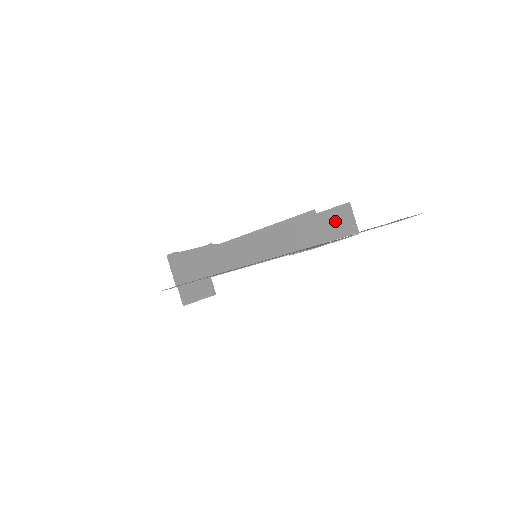
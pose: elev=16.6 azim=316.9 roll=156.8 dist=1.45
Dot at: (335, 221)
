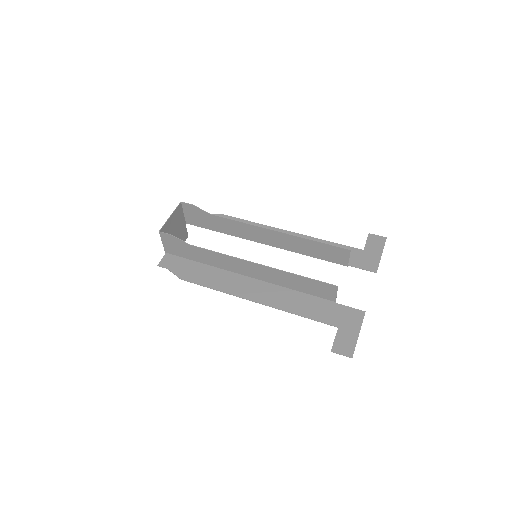
Dot at: (332, 253)
